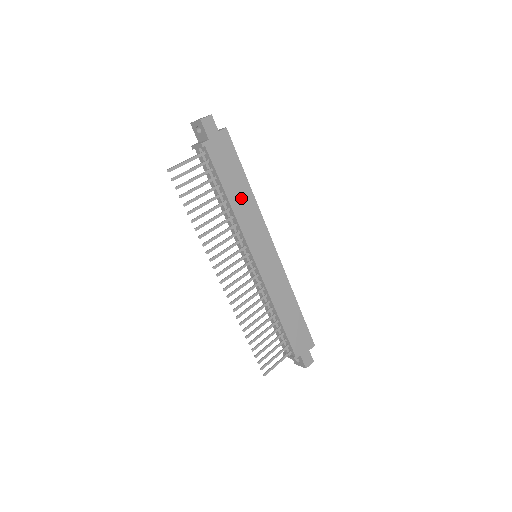
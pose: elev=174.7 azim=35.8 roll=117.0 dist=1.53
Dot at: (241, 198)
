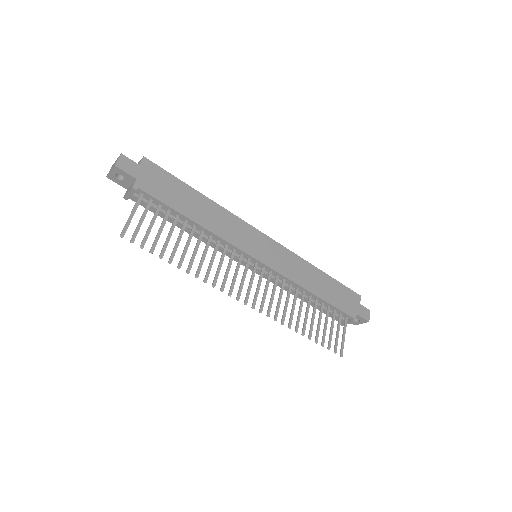
Dot at: (205, 213)
